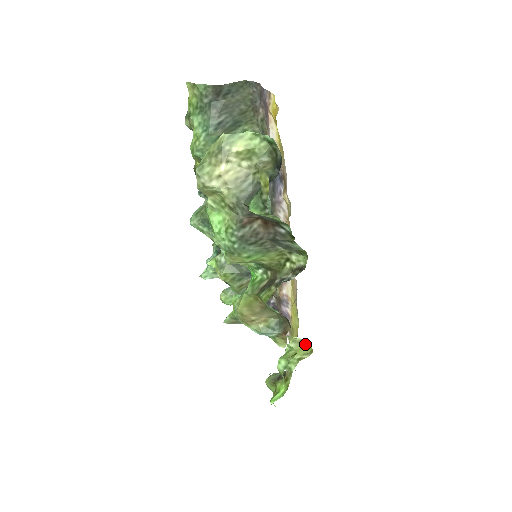
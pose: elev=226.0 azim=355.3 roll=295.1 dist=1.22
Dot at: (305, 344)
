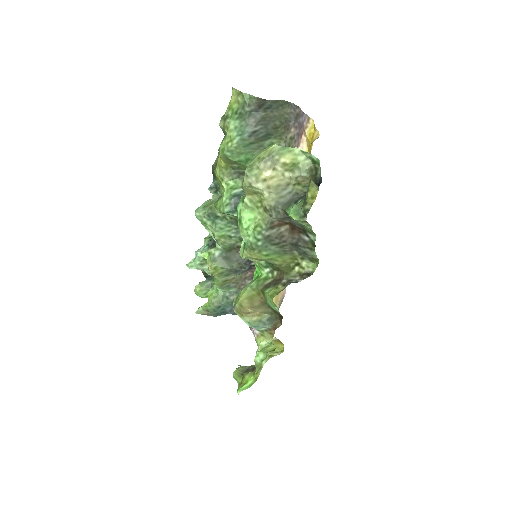
Dot at: (278, 343)
